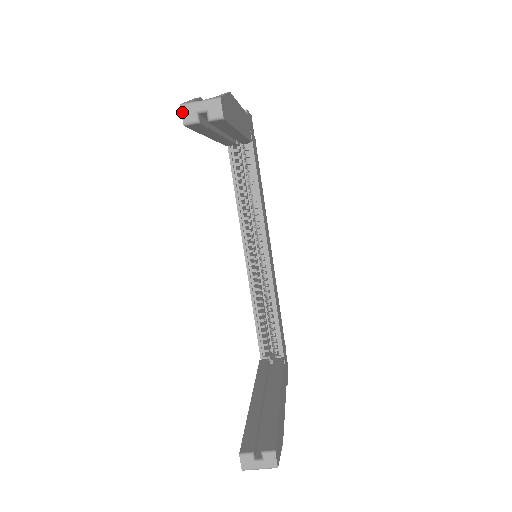
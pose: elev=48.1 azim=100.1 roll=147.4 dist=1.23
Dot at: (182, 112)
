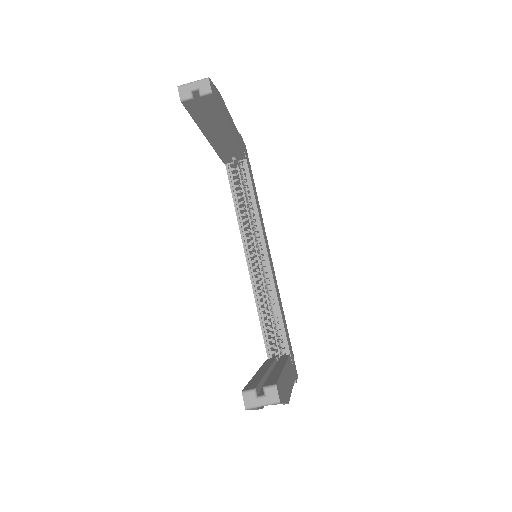
Dot at: (179, 91)
